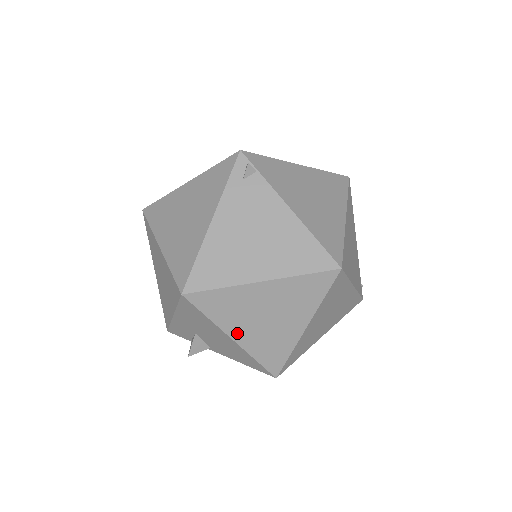
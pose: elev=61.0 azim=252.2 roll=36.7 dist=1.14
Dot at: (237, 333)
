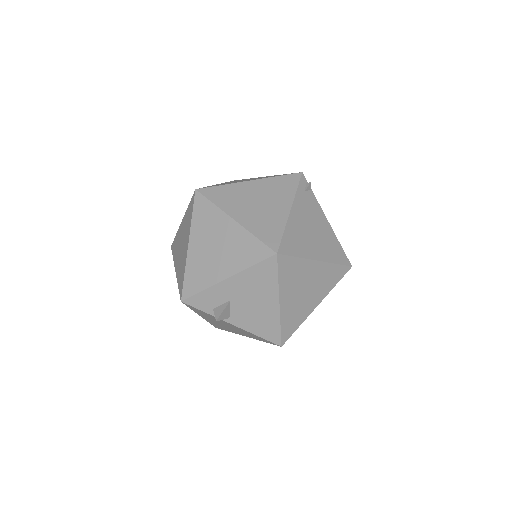
Dot at: (285, 298)
